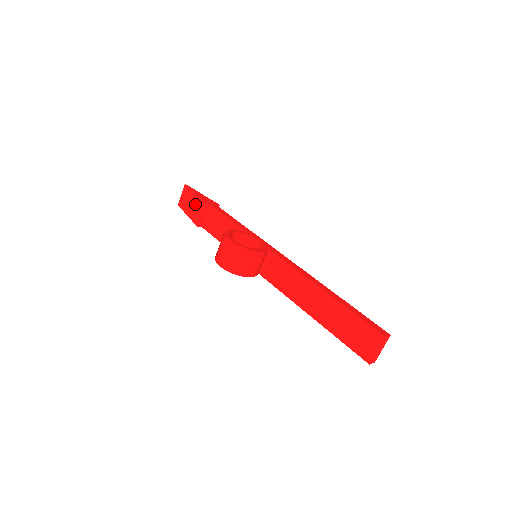
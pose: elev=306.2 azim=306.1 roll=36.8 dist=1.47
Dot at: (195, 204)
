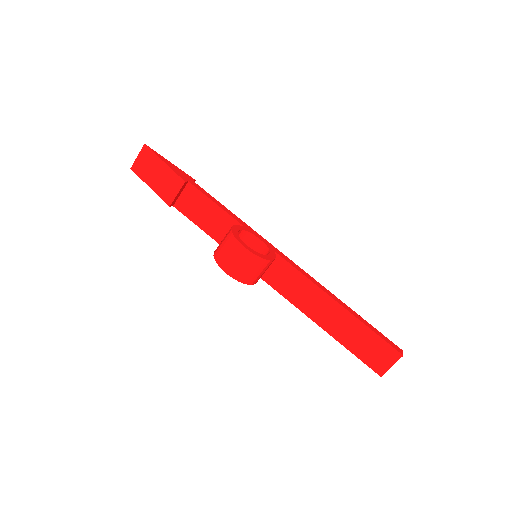
Dot at: (166, 177)
